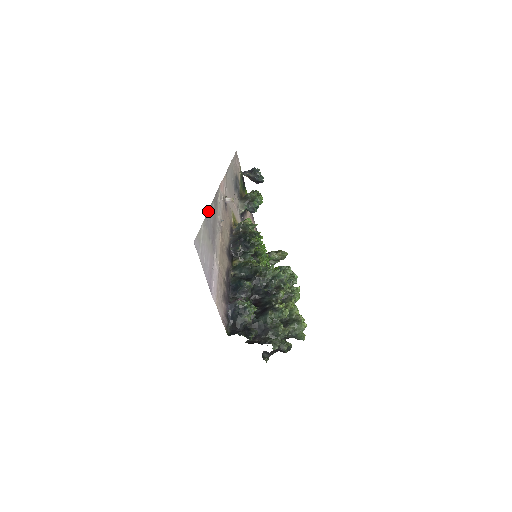
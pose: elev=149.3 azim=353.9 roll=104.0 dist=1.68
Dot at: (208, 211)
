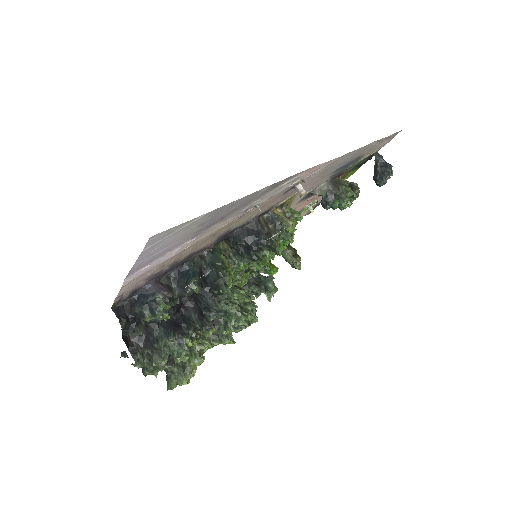
Dot at: occluded
